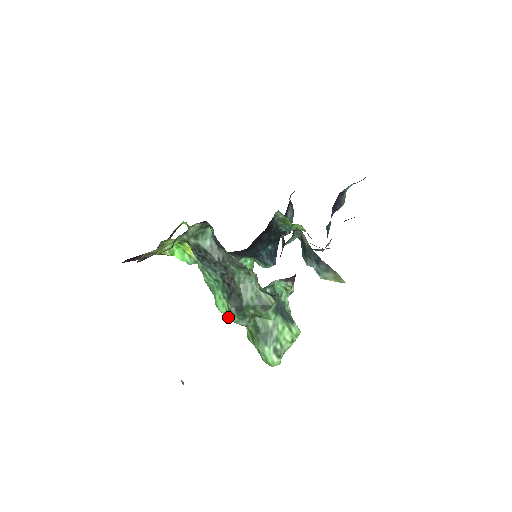
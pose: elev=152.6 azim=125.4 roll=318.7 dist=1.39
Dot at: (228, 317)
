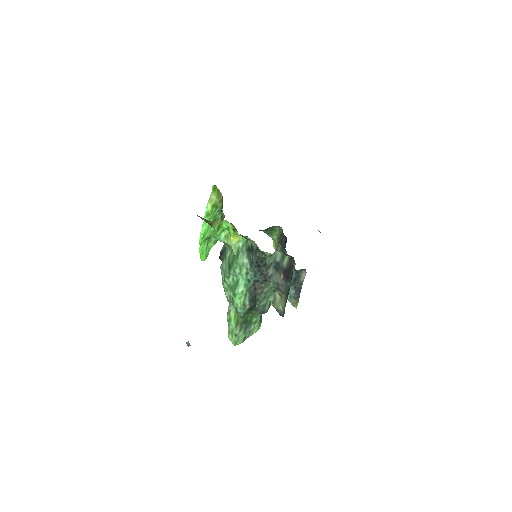
Dot at: (237, 307)
